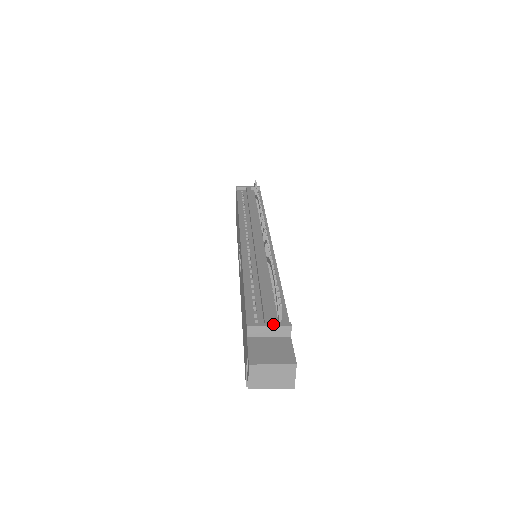
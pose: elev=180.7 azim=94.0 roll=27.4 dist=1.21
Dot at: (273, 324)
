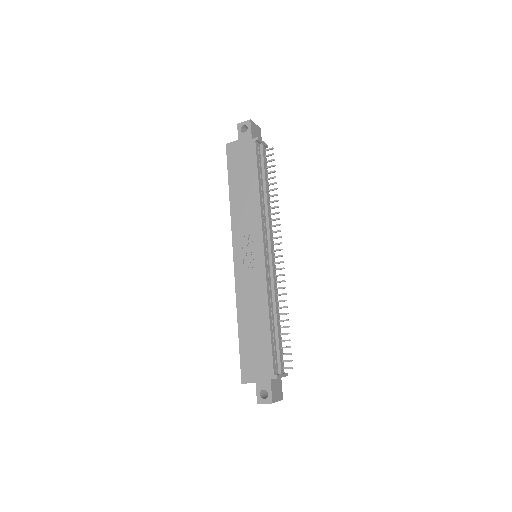
Dot at: (284, 375)
